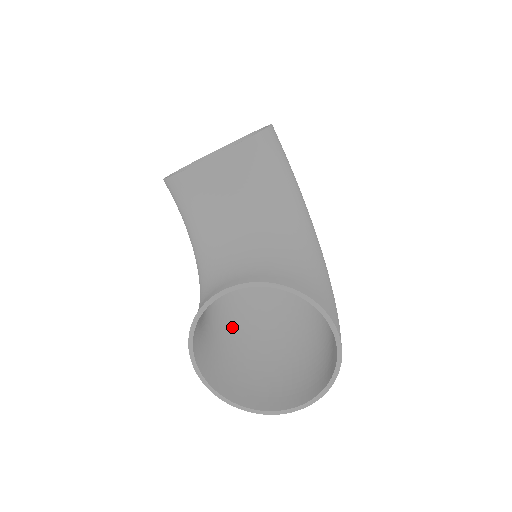
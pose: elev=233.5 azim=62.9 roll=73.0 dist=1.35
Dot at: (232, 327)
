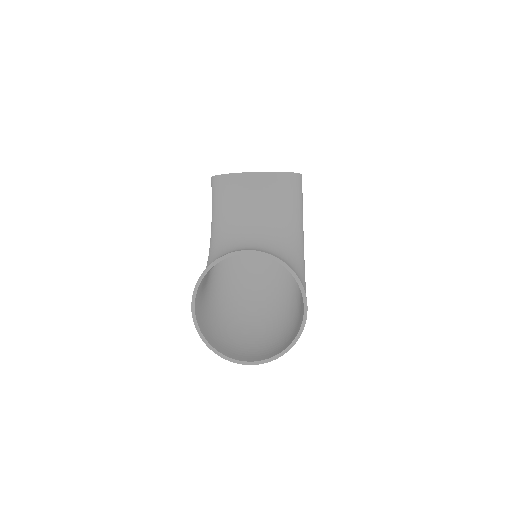
Dot at: (216, 301)
